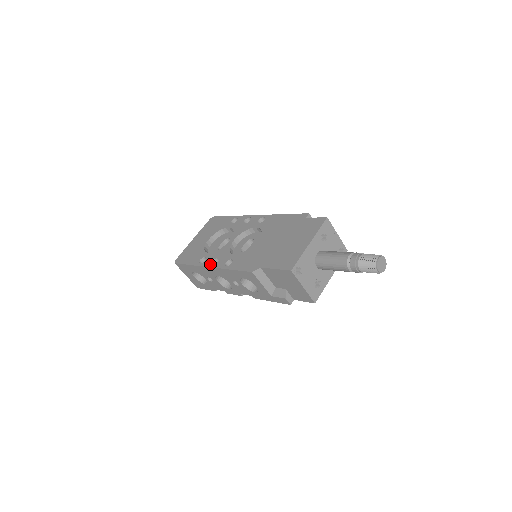
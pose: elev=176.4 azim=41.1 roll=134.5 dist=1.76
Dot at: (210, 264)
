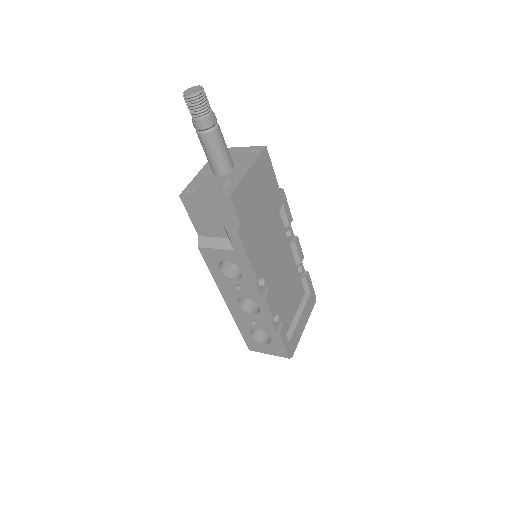
Dot at: occluded
